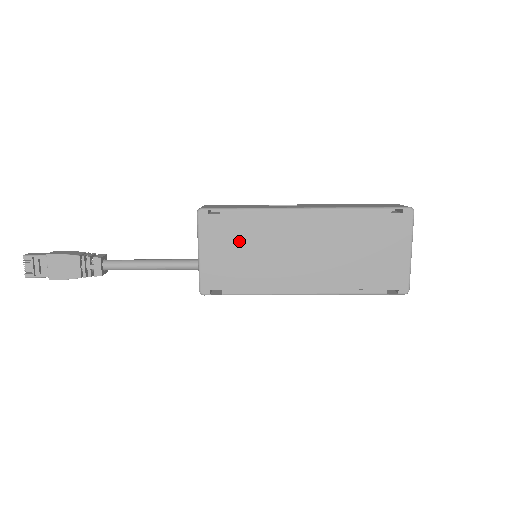
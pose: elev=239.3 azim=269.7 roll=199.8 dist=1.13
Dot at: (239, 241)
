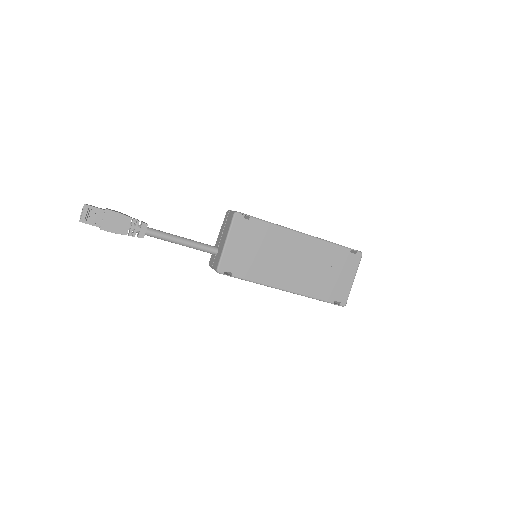
Dot at: (255, 242)
